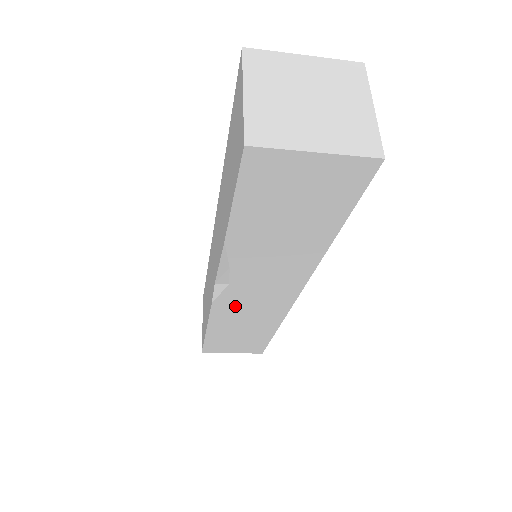
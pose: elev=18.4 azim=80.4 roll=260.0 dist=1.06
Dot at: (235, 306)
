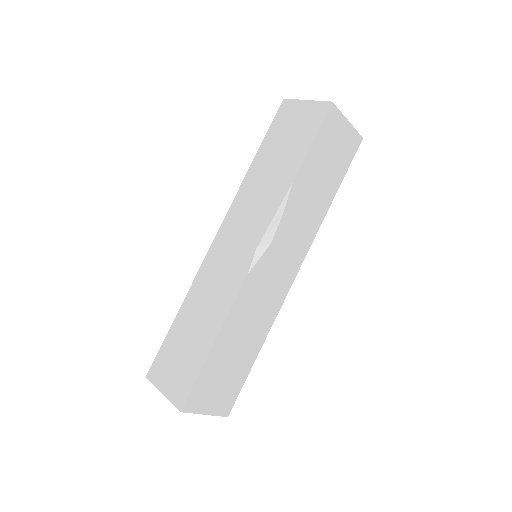
Dot at: (257, 286)
